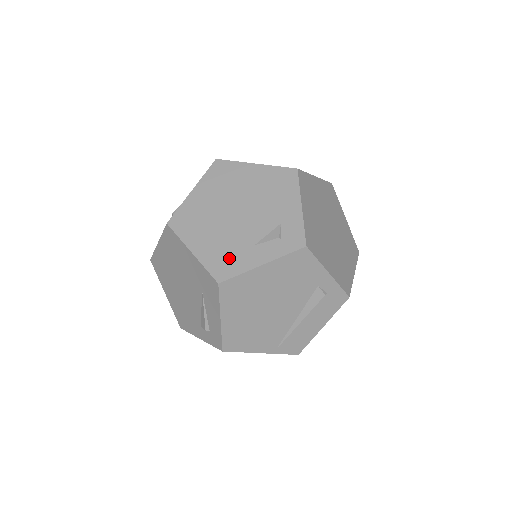
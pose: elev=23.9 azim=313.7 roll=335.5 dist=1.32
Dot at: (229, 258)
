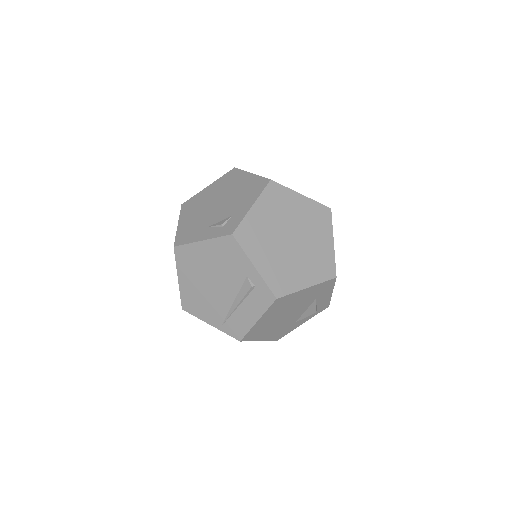
Dot at: (190, 232)
